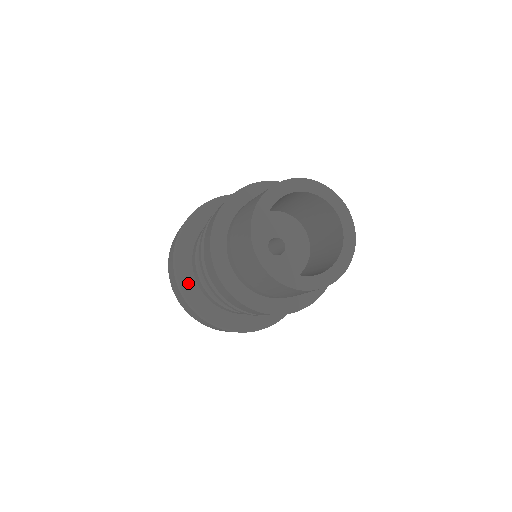
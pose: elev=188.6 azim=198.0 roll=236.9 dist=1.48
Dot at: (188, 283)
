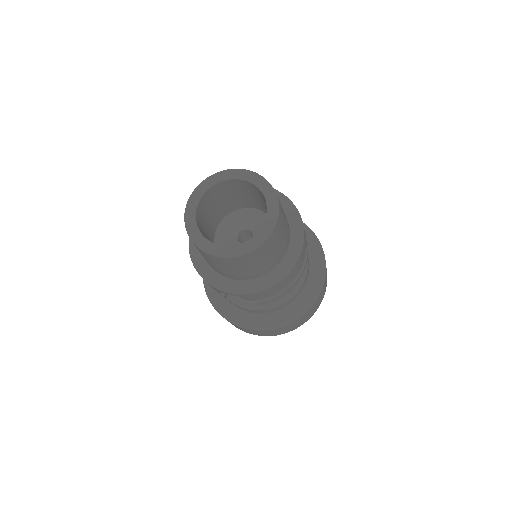
Dot at: occluded
